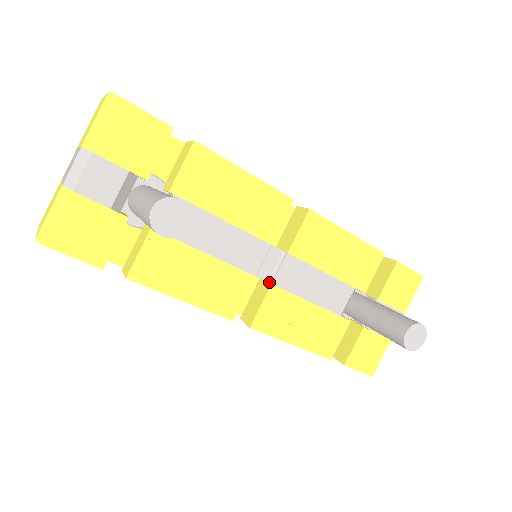
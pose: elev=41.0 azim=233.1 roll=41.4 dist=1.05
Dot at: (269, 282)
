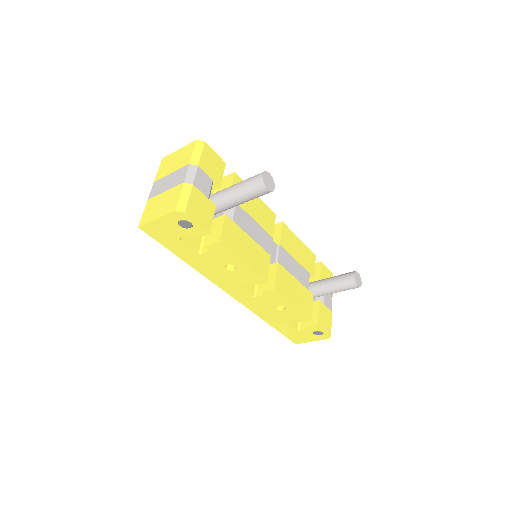
Dot at: (276, 262)
